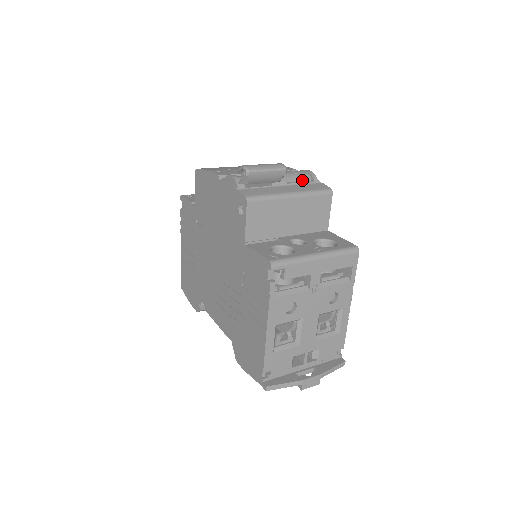
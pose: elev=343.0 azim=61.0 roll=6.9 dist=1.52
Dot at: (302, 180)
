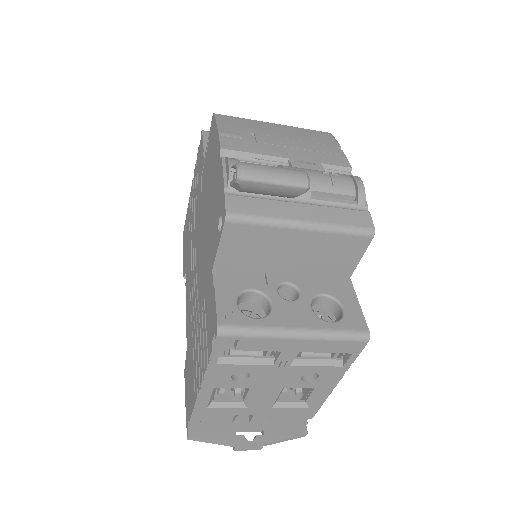
Dot at: (340, 197)
